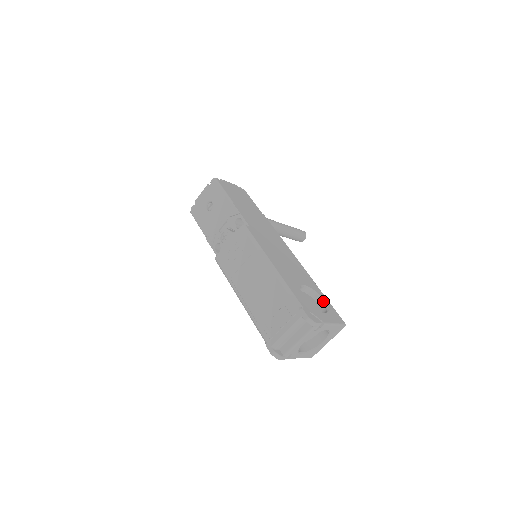
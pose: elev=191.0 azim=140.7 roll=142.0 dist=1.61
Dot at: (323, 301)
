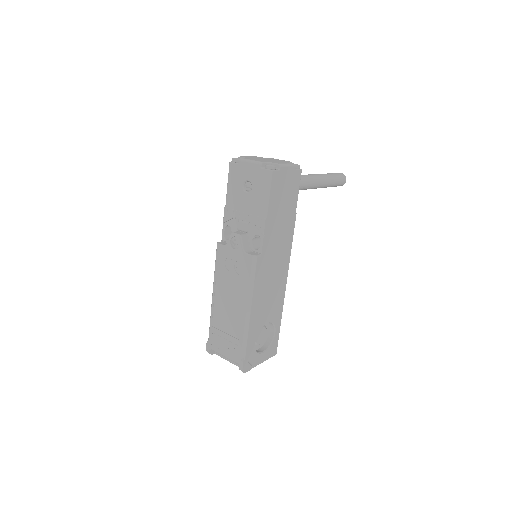
Dot at: (274, 333)
